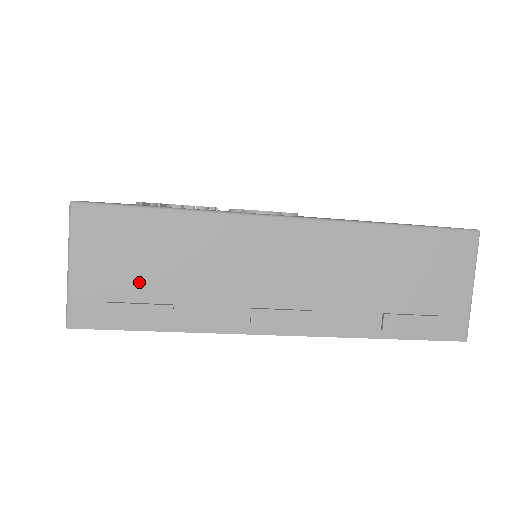
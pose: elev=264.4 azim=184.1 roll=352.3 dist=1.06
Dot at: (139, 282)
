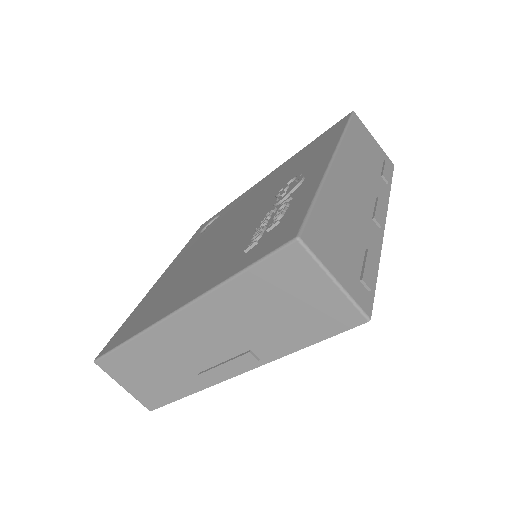
Dot at: (352, 253)
